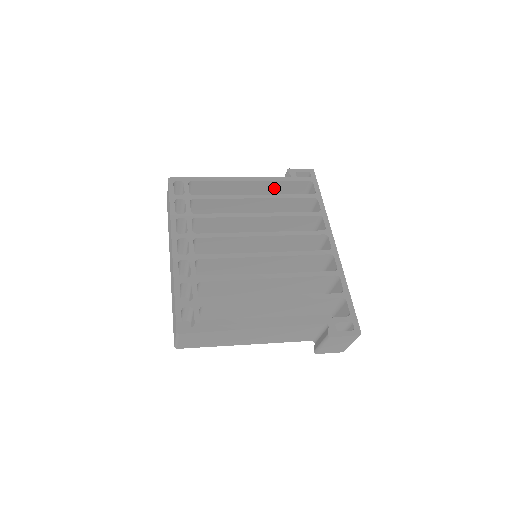
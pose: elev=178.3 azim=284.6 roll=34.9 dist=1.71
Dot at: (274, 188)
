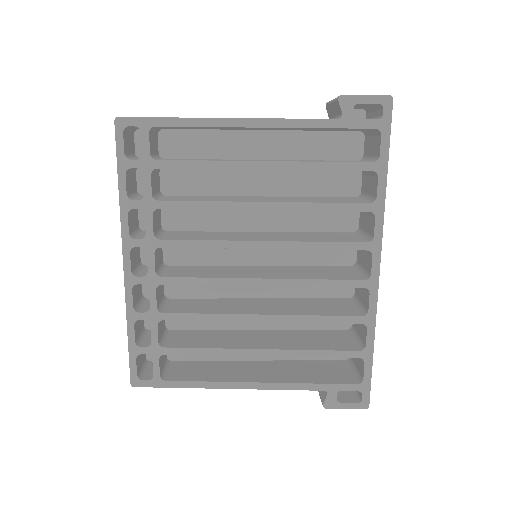
Dot at: occluded
